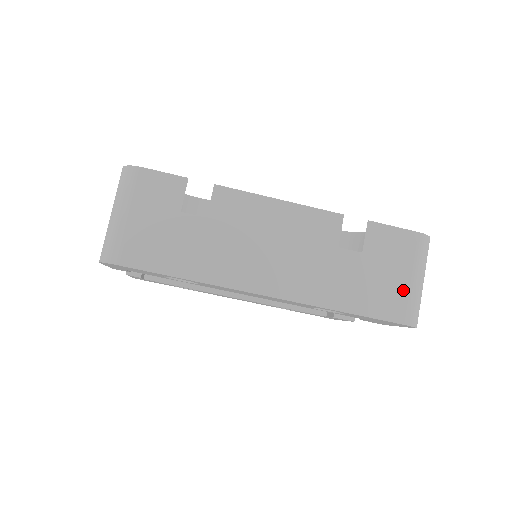
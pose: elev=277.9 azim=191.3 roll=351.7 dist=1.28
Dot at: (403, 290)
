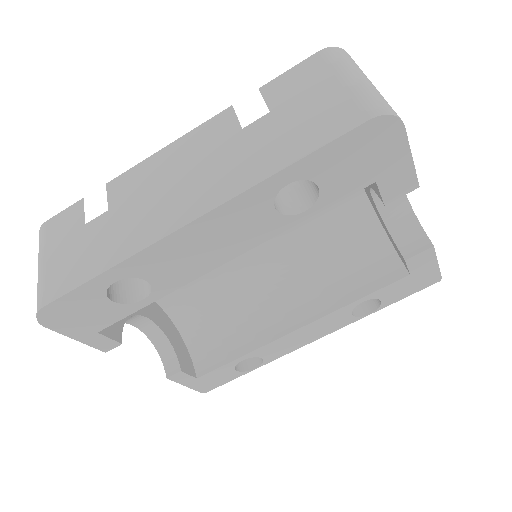
Dot at: (339, 98)
